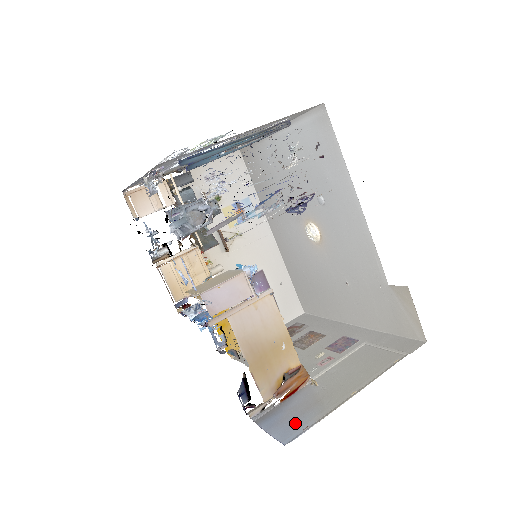
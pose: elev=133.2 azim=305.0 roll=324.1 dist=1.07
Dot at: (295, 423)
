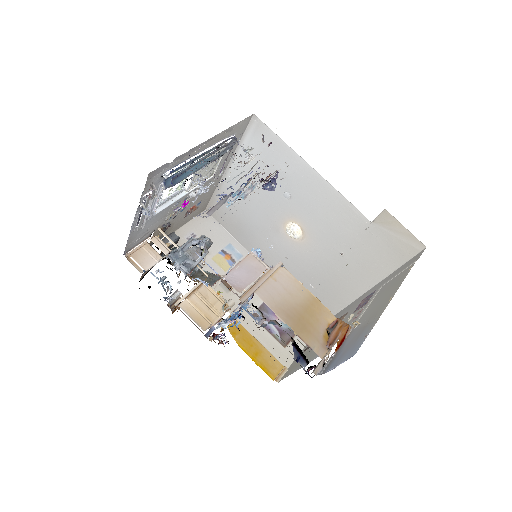
Dot at: (355, 344)
